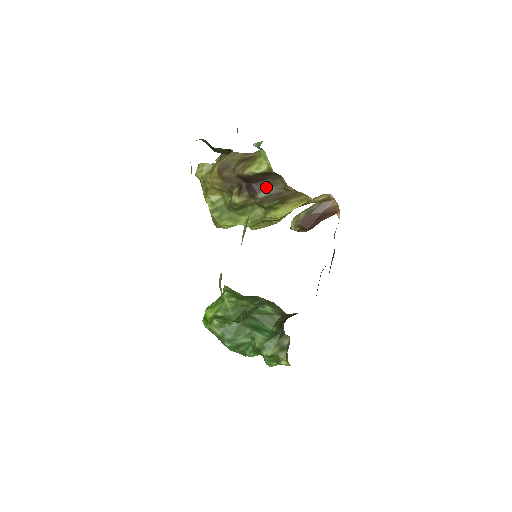
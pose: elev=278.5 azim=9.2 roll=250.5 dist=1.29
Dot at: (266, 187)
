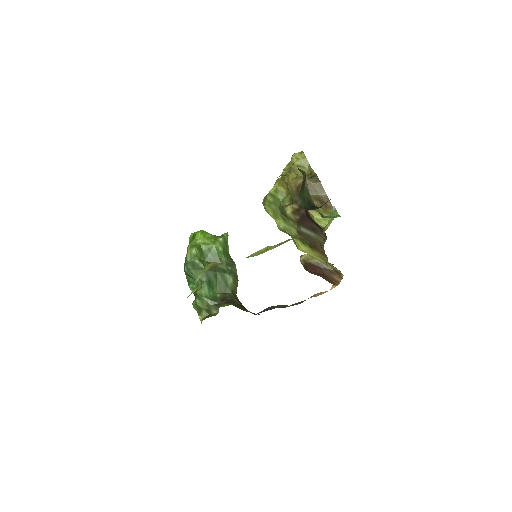
Dot at: (312, 230)
